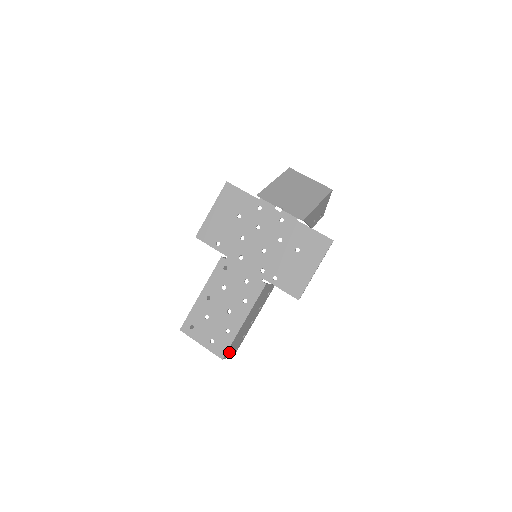
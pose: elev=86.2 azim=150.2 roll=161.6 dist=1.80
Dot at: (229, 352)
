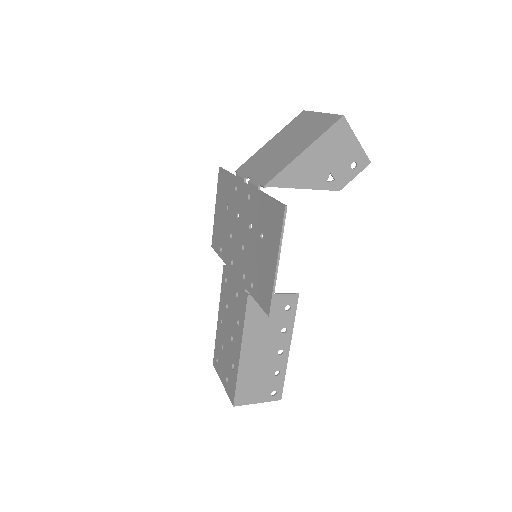
Dot at: (248, 396)
